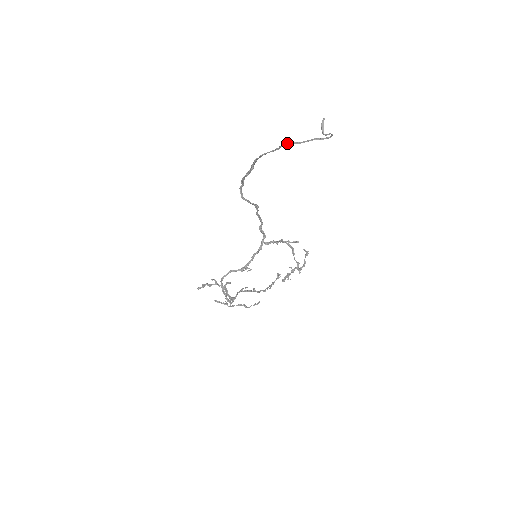
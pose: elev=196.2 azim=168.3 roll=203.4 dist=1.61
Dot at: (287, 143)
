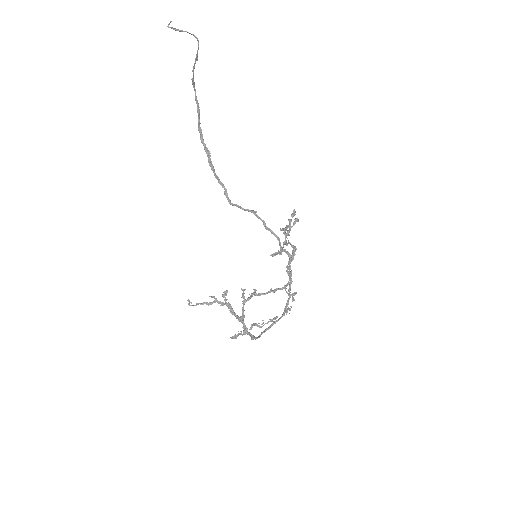
Dot at: (194, 89)
